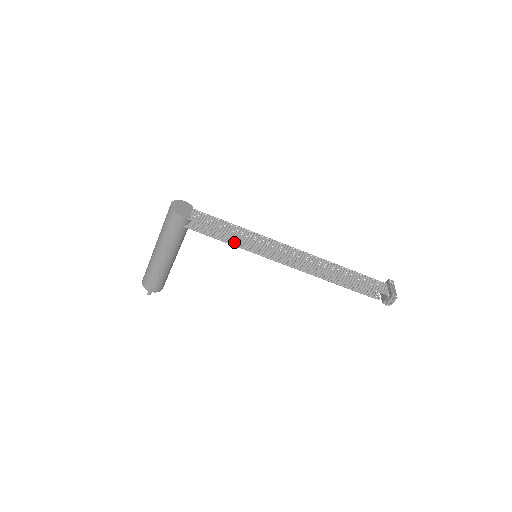
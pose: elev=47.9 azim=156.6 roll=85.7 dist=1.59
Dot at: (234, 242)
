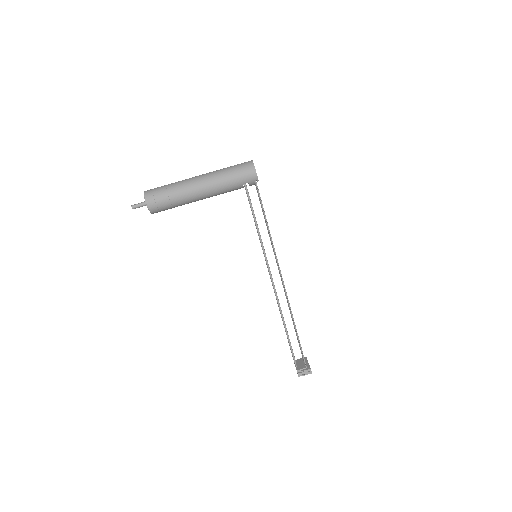
Dot at: occluded
